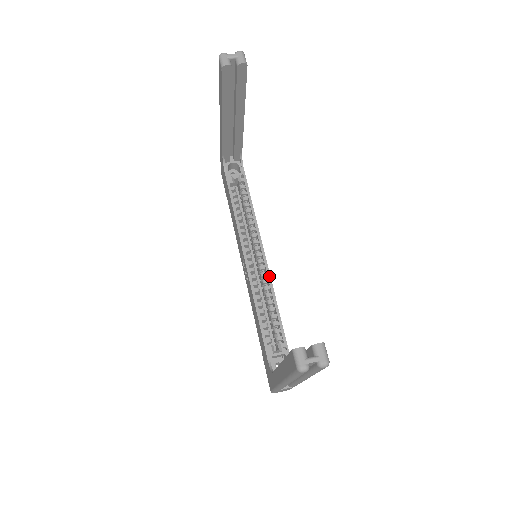
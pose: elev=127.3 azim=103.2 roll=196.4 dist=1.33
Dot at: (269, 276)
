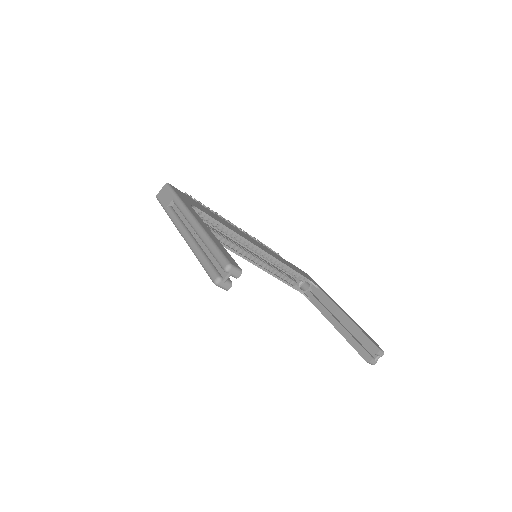
Dot at: (271, 256)
